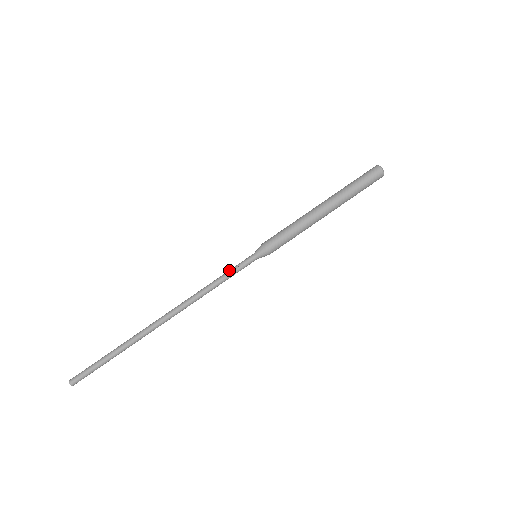
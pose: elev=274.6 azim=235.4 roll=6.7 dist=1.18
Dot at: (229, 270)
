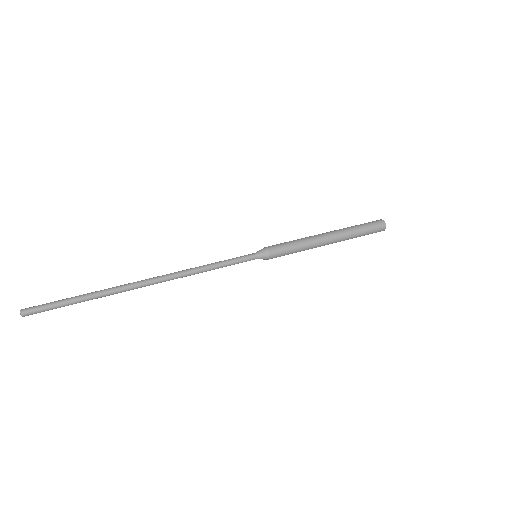
Dot at: occluded
